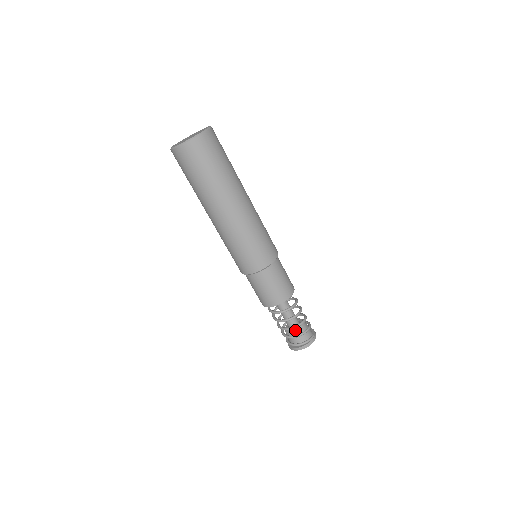
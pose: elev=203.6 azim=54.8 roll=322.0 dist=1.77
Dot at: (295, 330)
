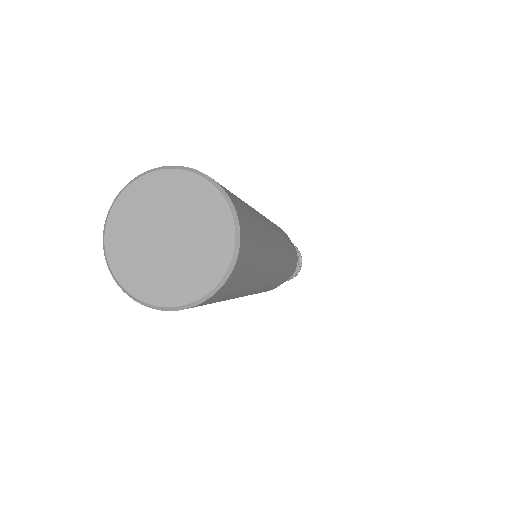
Dot at: occluded
